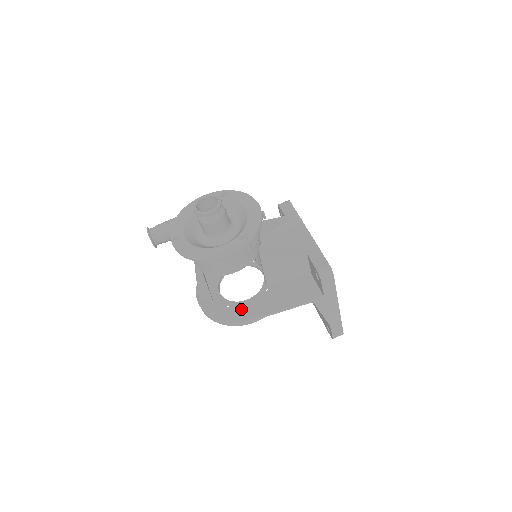
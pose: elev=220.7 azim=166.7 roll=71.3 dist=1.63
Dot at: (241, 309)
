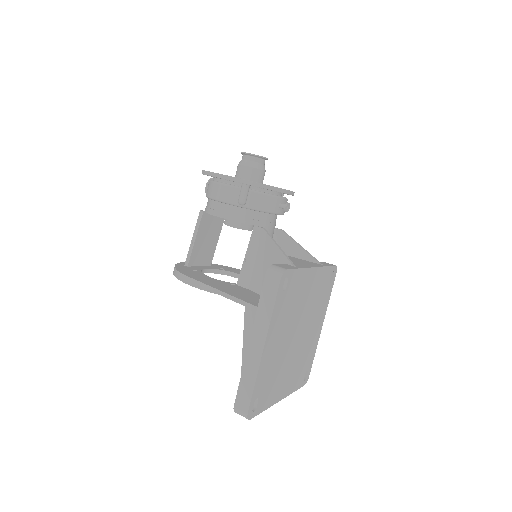
Dot at: (197, 274)
